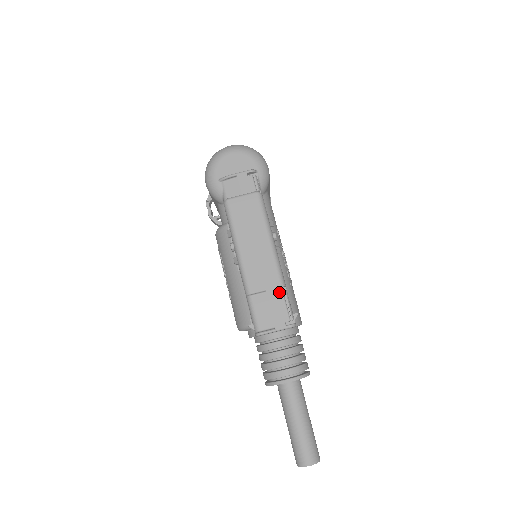
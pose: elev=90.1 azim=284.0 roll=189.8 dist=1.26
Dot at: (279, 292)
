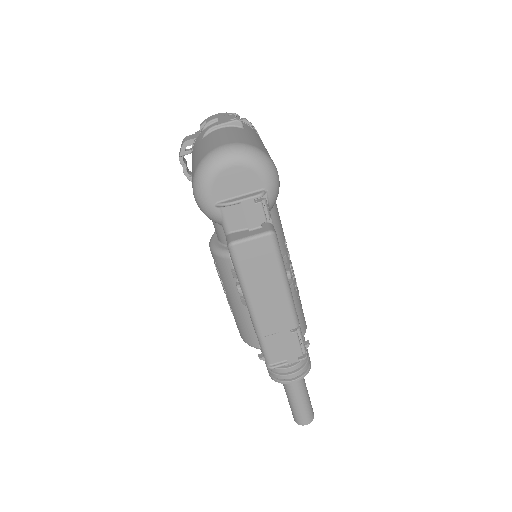
Dot at: (293, 333)
